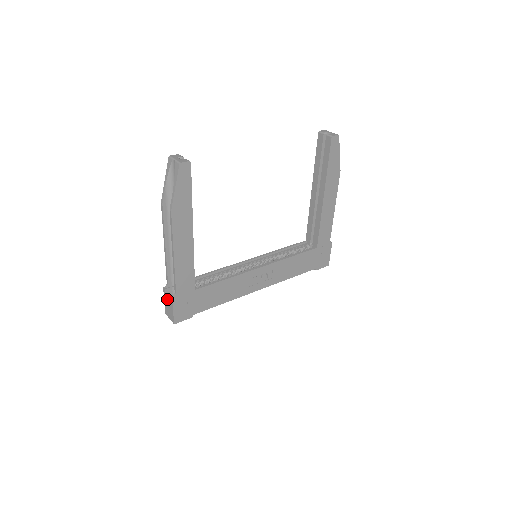
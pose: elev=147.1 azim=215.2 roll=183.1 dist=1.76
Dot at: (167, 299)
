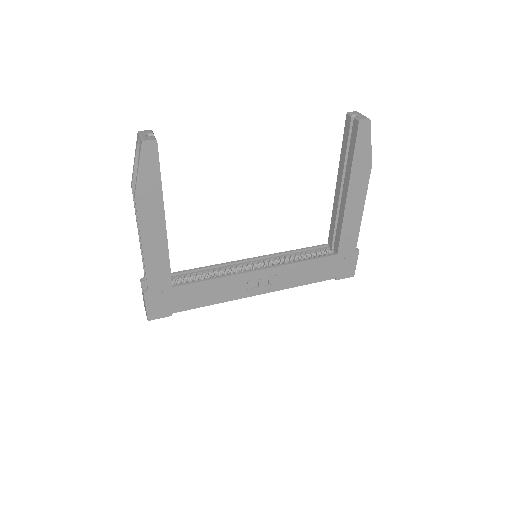
Dot at: occluded
